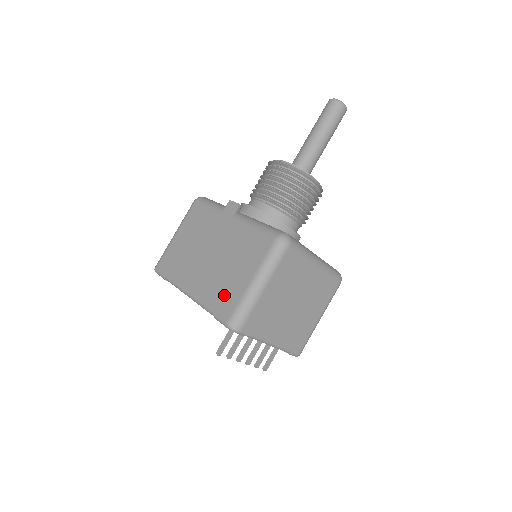
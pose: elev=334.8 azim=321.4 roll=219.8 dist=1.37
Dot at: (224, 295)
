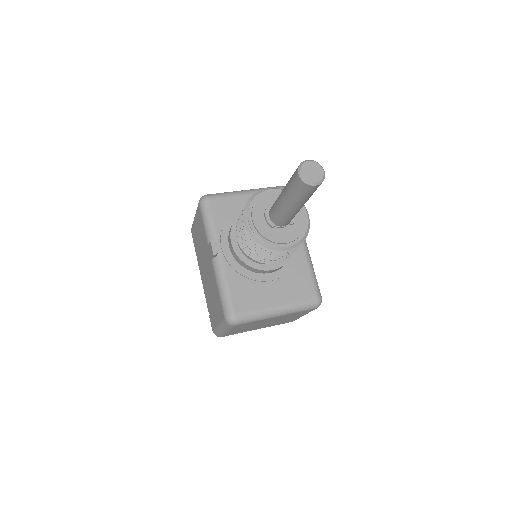
Dot at: (211, 312)
